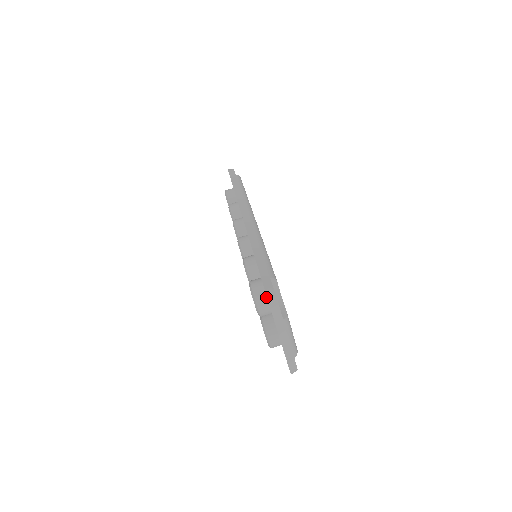
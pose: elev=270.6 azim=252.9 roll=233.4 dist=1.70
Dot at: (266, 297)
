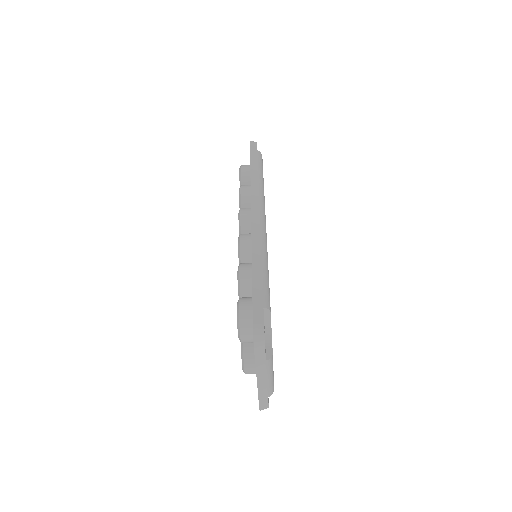
Dot at: occluded
